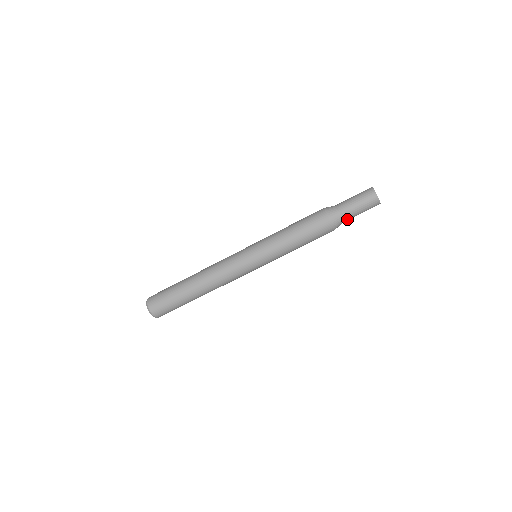
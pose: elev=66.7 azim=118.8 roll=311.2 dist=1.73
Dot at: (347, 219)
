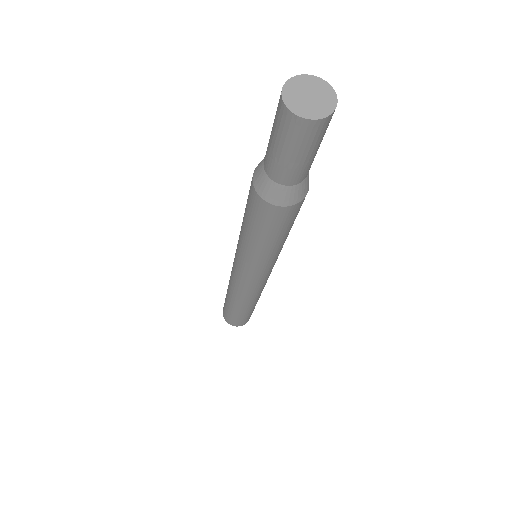
Dot at: (307, 172)
